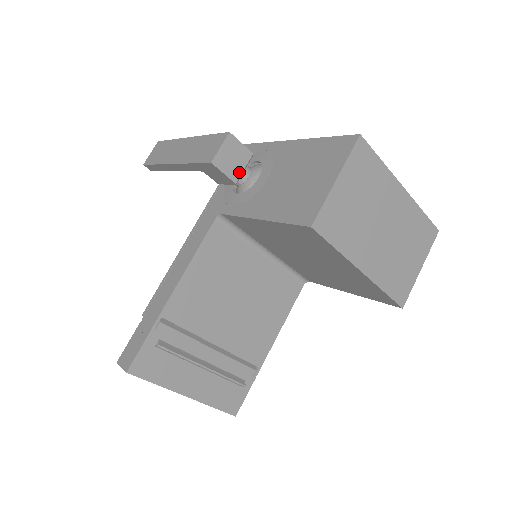
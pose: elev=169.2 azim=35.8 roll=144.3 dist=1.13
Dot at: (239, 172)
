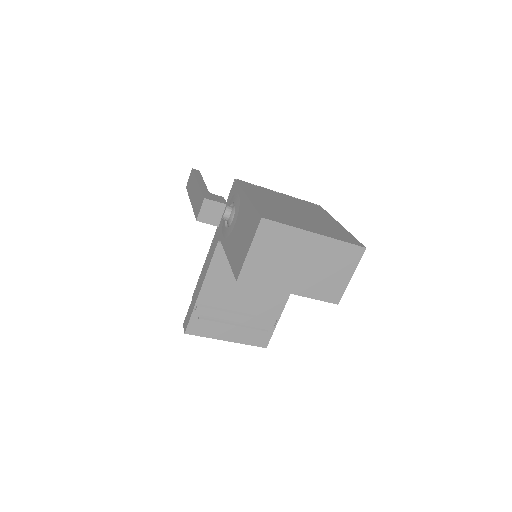
Dot at: (219, 219)
